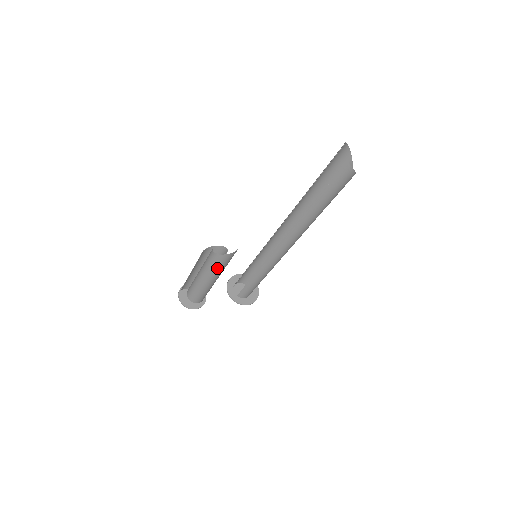
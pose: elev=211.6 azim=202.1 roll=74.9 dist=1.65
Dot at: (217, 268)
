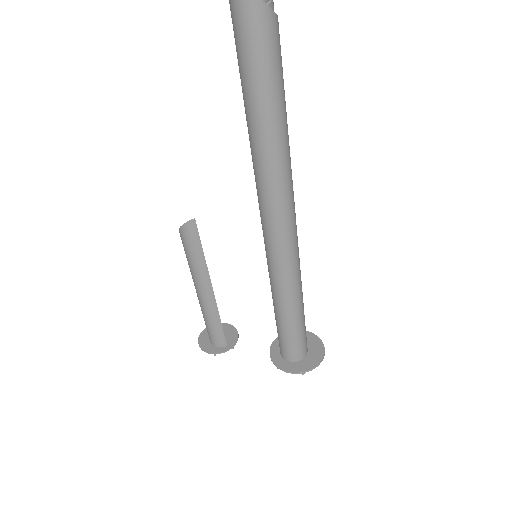
Dot at: (190, 261)
